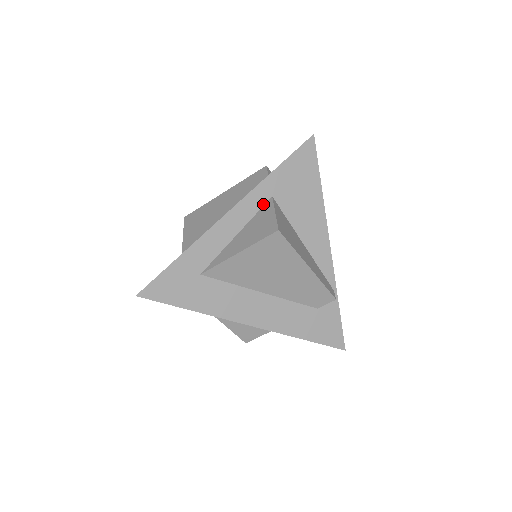
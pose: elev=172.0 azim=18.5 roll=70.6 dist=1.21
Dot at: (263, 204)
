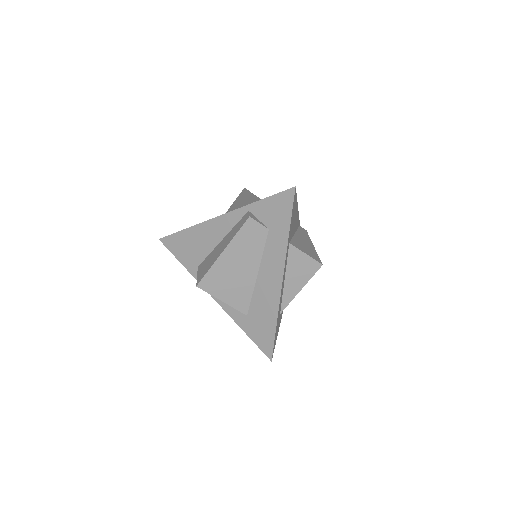
Dot at: (288, 252)
